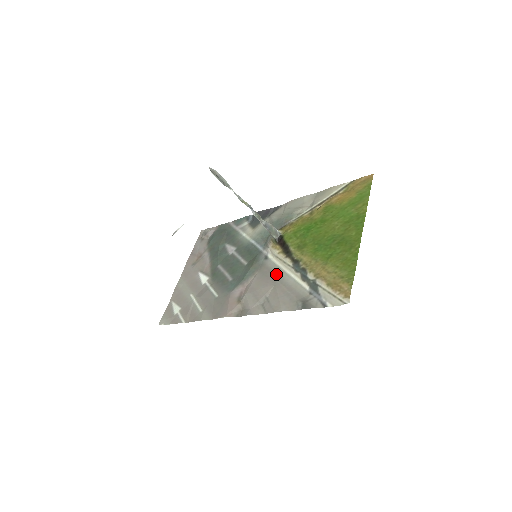
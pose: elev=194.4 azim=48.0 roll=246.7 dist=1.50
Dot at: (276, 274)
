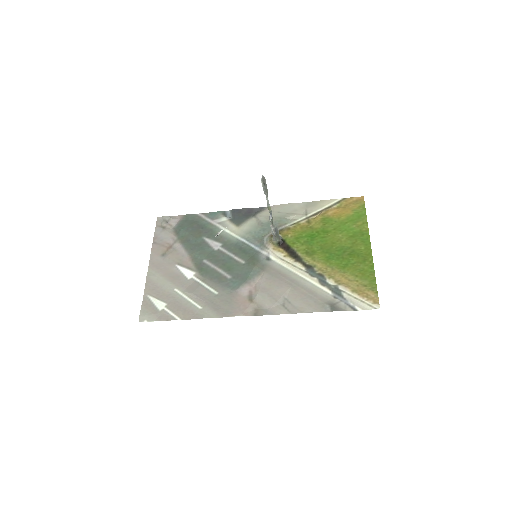
Dot at: (288, 276)
